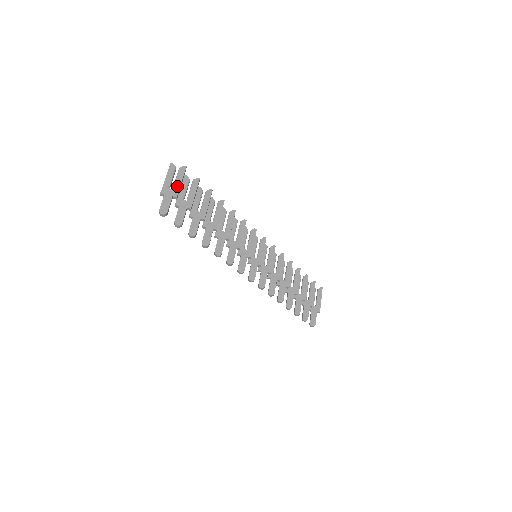
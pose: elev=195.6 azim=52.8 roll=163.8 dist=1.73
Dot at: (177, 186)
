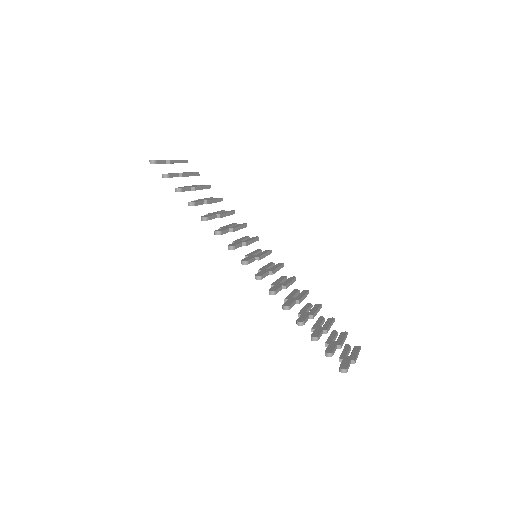
Dot at: (173, 160)
